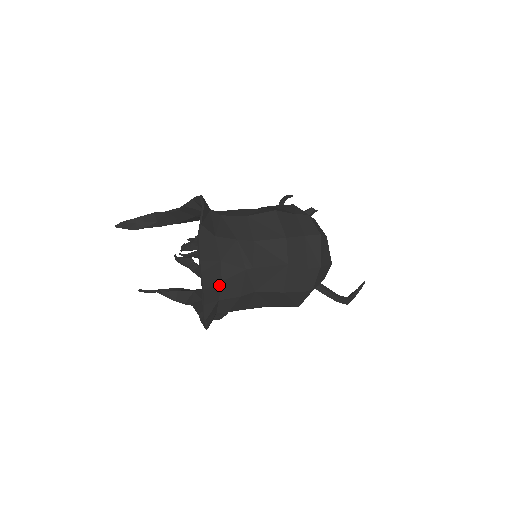
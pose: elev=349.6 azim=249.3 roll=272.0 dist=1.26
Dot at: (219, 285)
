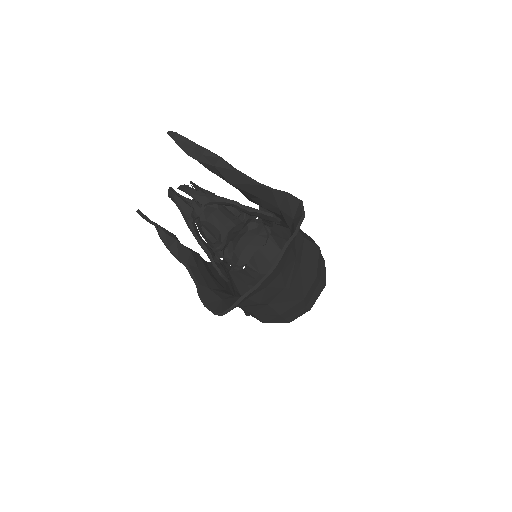
Dot at: (262, 289)
